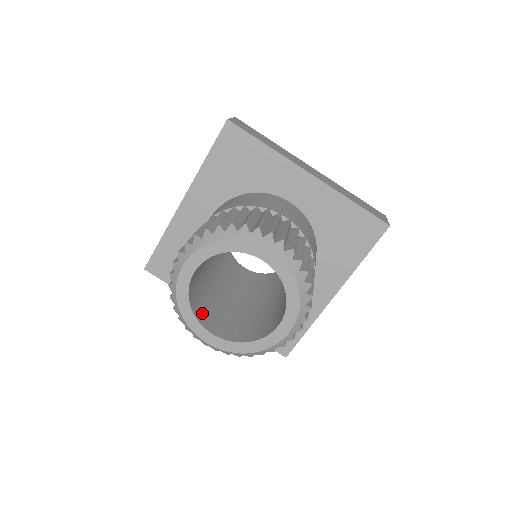
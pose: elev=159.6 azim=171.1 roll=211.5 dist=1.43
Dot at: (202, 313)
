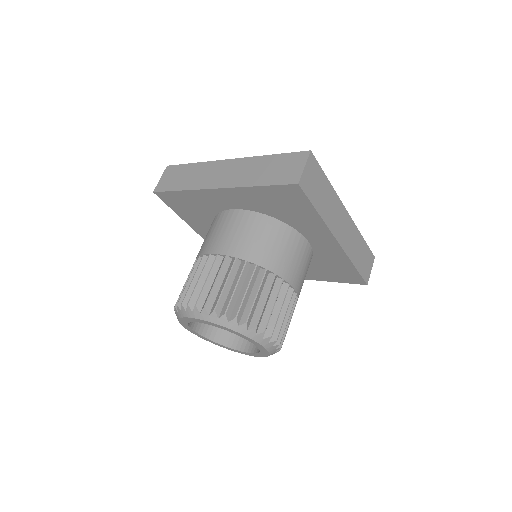
Dot at: occluded
